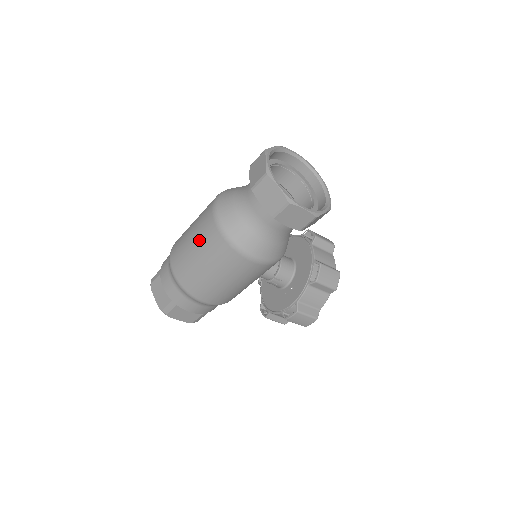
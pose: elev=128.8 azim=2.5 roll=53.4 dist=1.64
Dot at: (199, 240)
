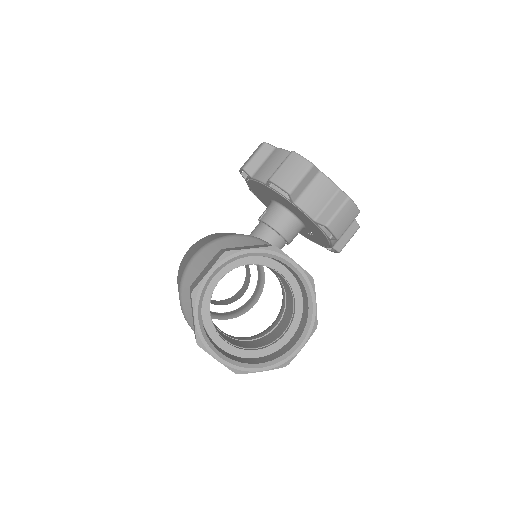
Dot at: occluded
